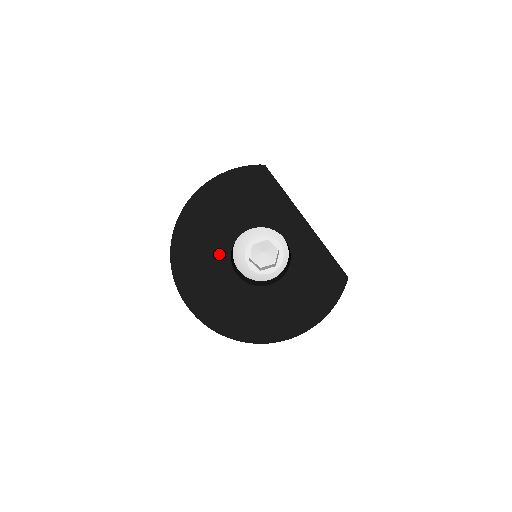
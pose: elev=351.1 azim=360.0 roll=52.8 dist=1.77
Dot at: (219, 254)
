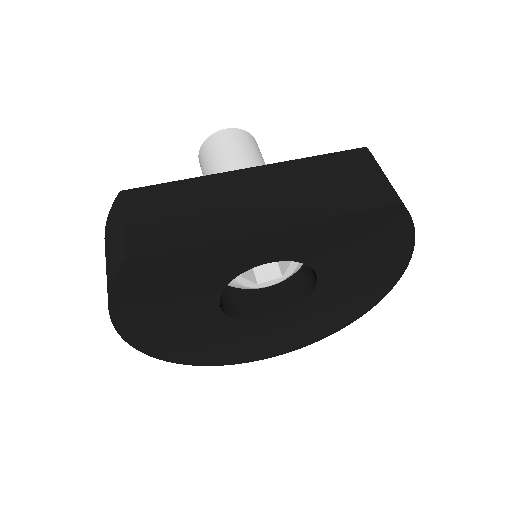
Dot at: (227, 329)
